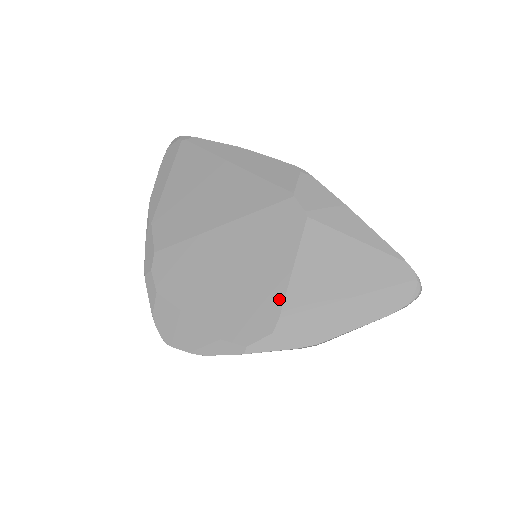
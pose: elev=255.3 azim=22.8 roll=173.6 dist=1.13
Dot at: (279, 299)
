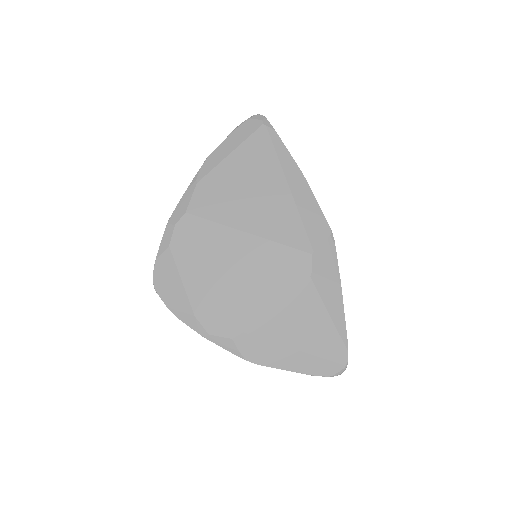
Dot at: (252, 320)
